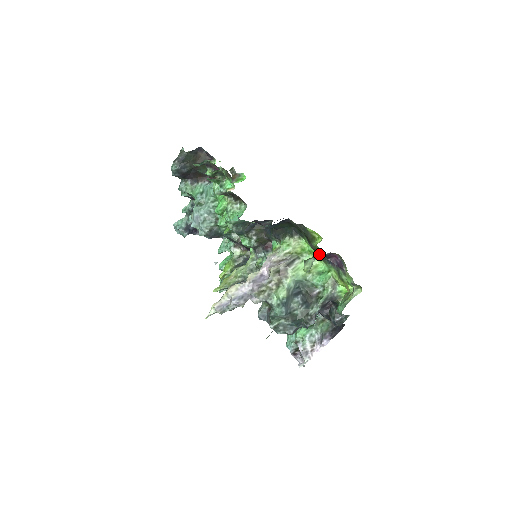
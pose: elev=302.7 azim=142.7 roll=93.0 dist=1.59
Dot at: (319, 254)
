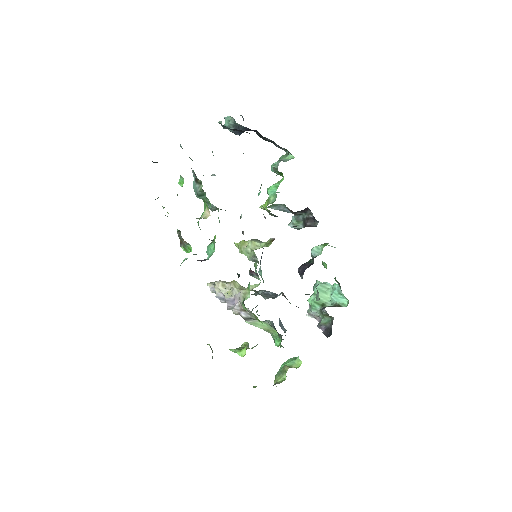
Dot at: occluded
